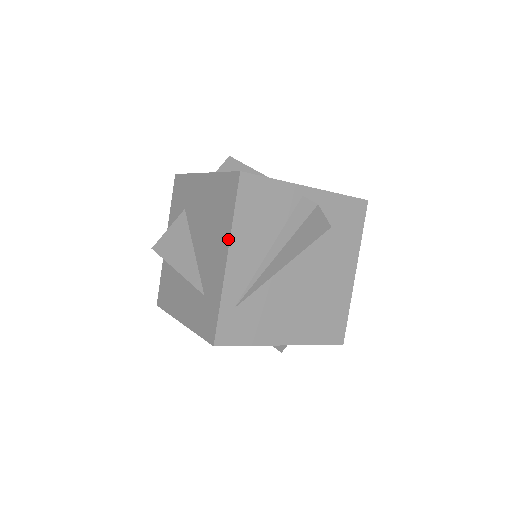
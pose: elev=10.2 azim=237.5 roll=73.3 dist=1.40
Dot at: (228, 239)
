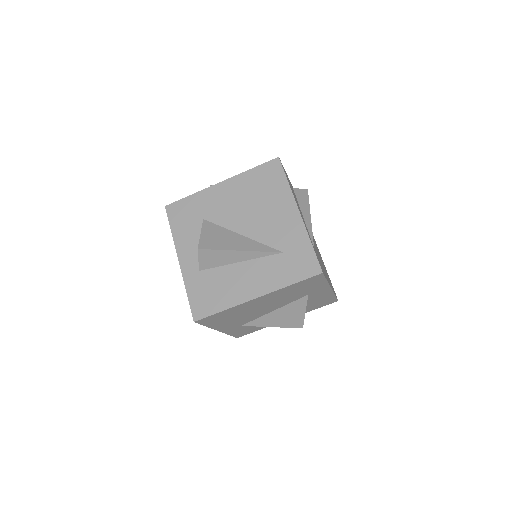
Dot at: (292, 199)
